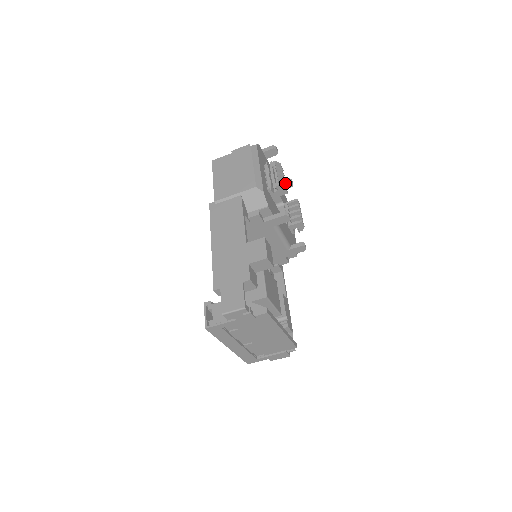
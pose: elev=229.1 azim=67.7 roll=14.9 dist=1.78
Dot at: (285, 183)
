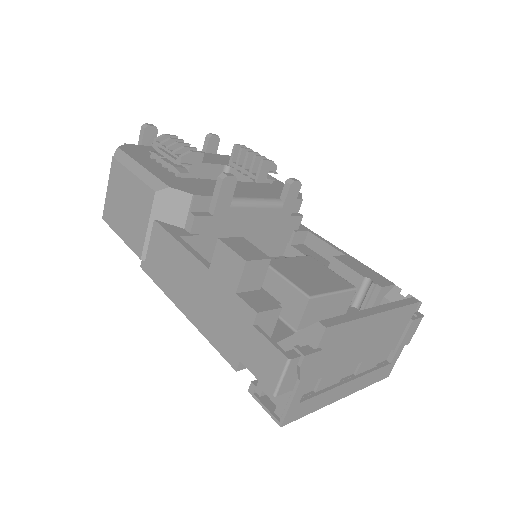
Dot at: (208, 145)
